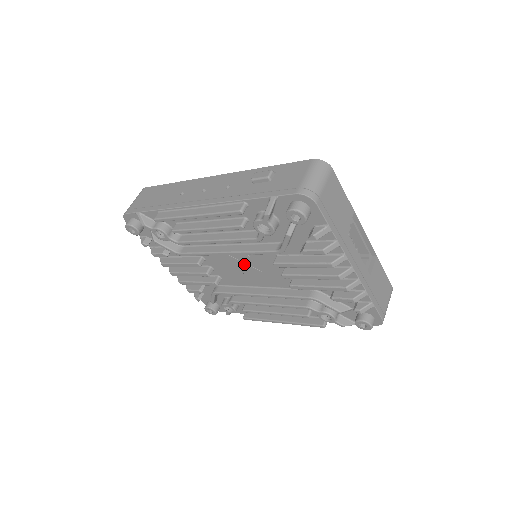
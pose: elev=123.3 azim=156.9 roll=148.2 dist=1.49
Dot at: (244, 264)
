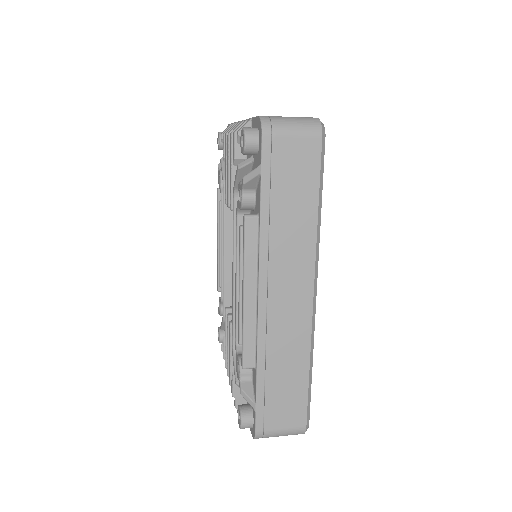
Dot at: occluded
